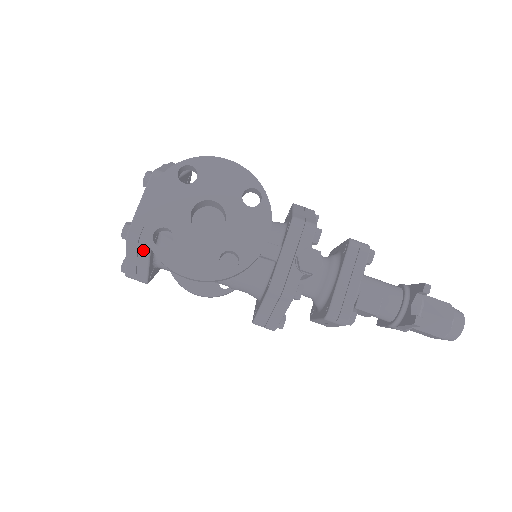
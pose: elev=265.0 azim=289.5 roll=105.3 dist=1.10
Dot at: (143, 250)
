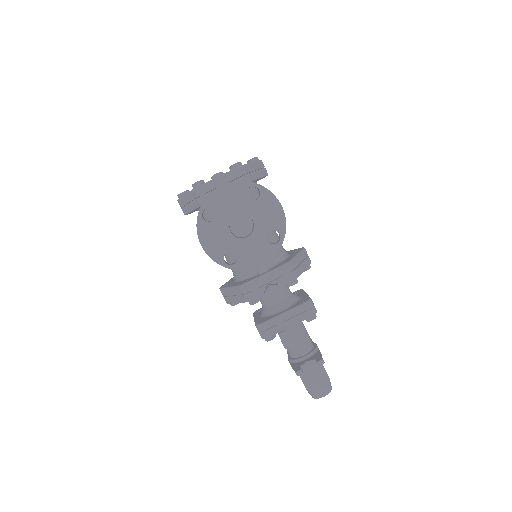
Dot at: (197, 203)
